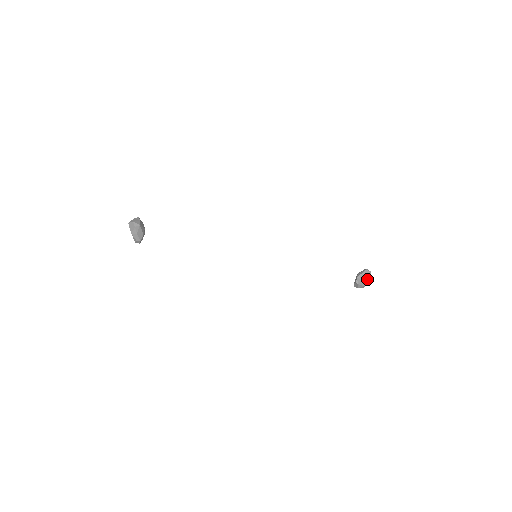
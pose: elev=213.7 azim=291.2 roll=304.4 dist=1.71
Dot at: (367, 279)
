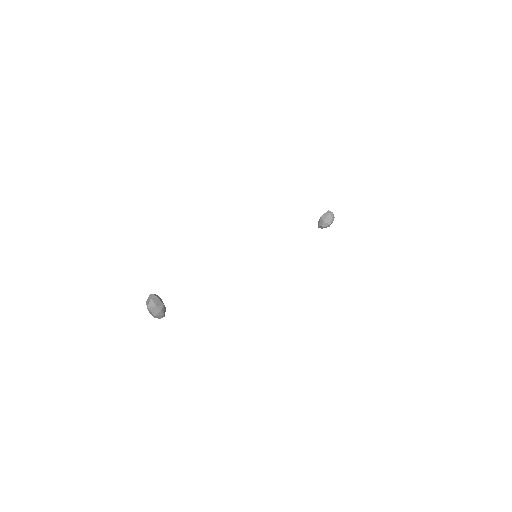
Dot at: (332, 221)
